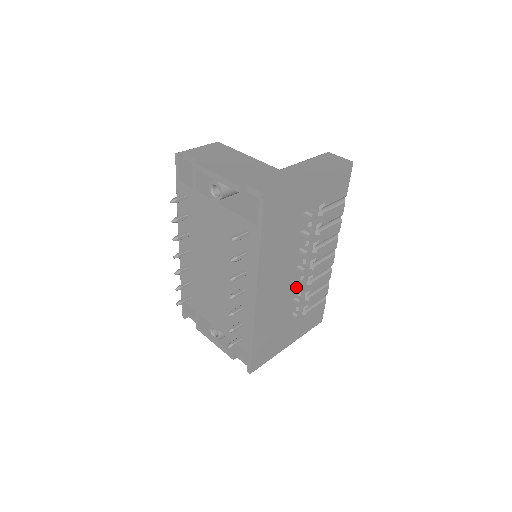
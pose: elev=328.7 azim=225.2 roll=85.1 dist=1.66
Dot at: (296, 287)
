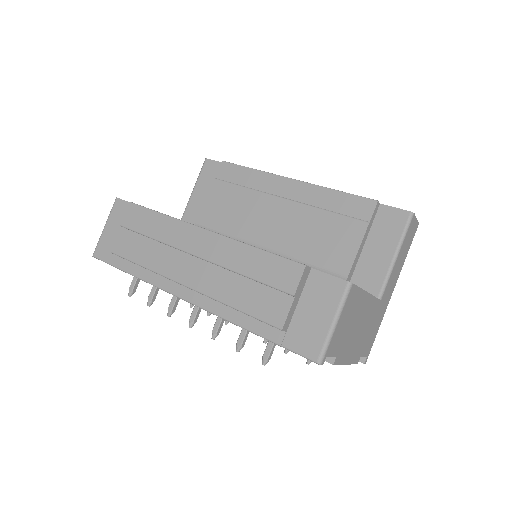
Dot at: occluded
